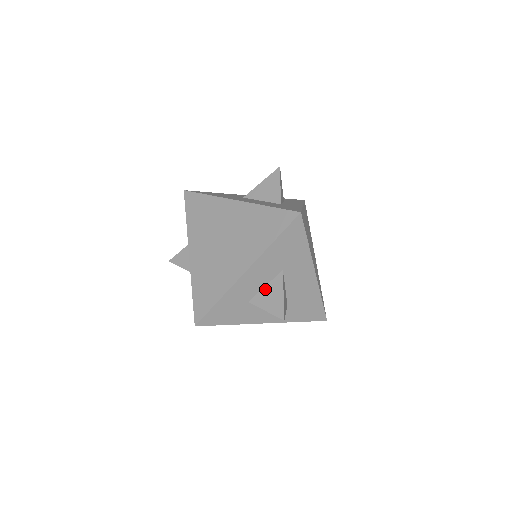
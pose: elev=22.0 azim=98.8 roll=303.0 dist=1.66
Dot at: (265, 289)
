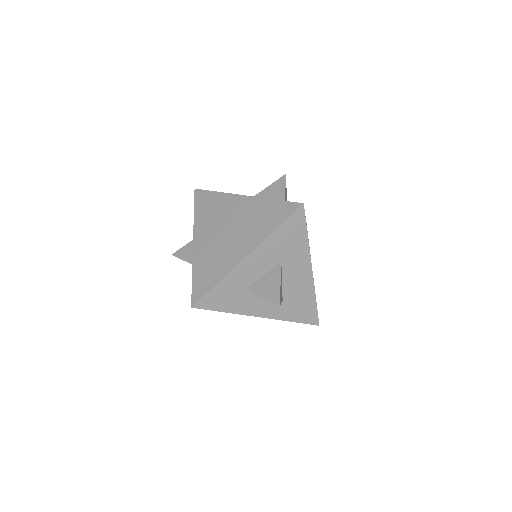
Dot at: (263, 278)
